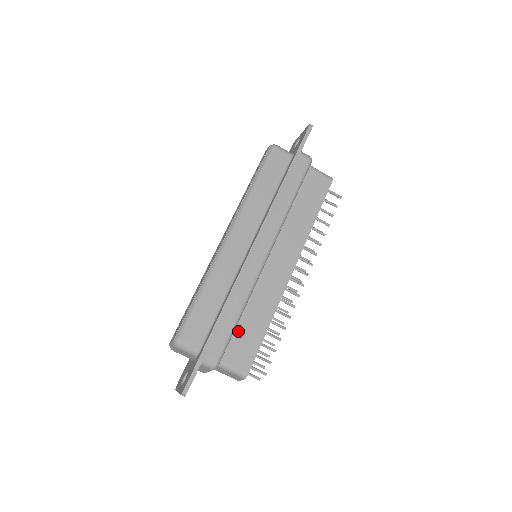
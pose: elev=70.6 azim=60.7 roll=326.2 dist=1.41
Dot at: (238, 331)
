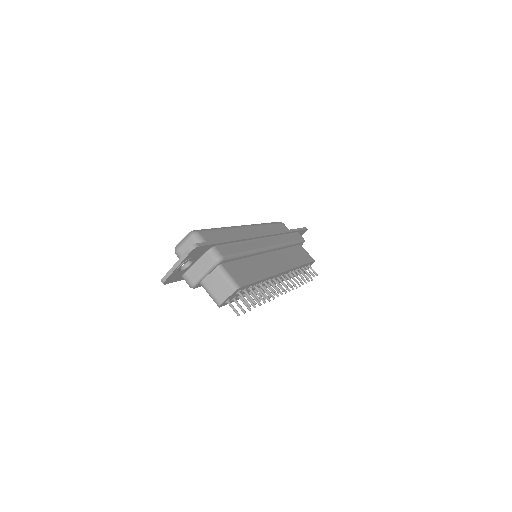
Dot at: (239, 263)
